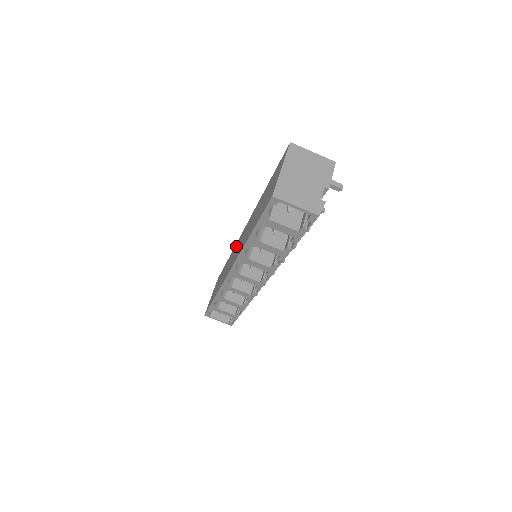
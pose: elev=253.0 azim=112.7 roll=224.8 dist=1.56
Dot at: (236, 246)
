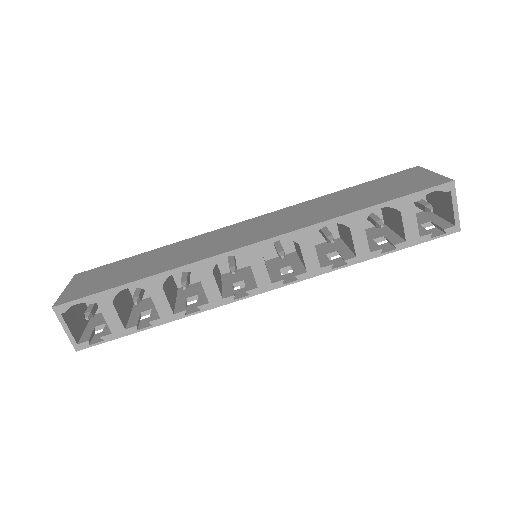
Dot at: (220, 233)
